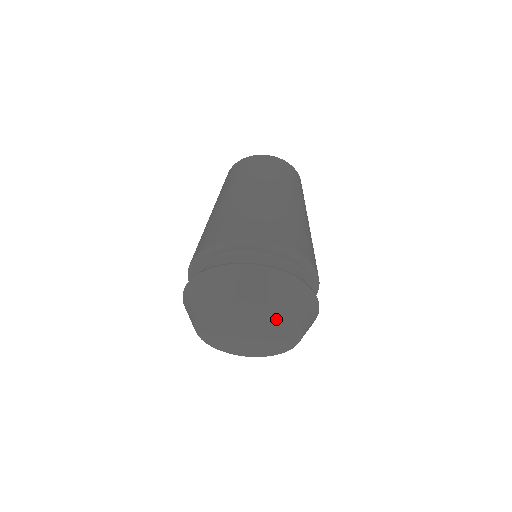
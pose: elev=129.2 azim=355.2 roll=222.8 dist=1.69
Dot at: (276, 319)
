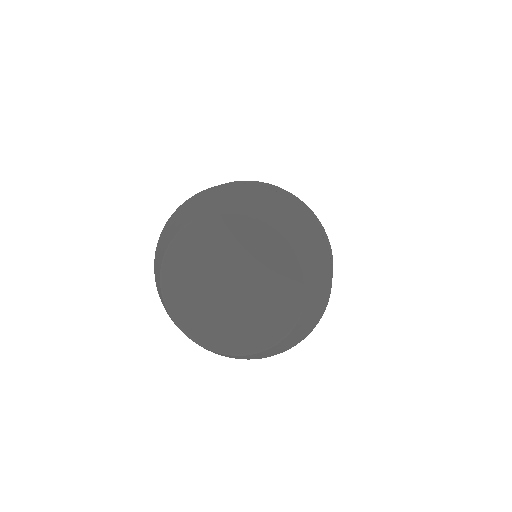
Dot at: (231, 231)
